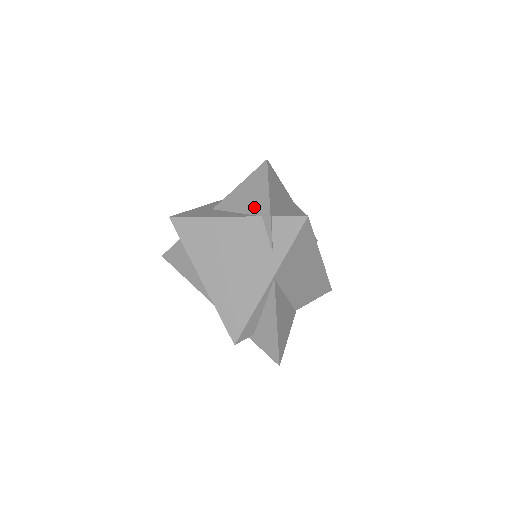
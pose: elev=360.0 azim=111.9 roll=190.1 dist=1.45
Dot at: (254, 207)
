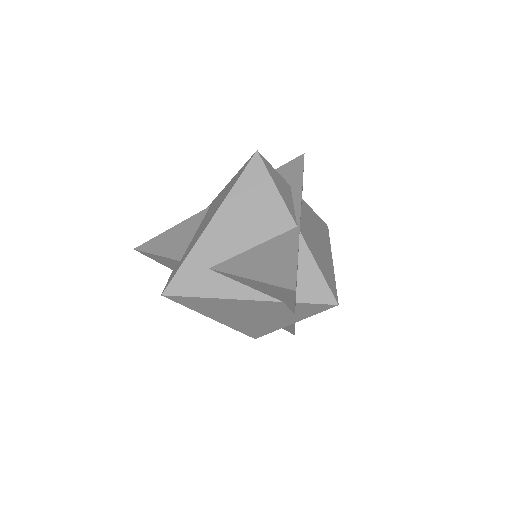
Dot at: (273, 295)
